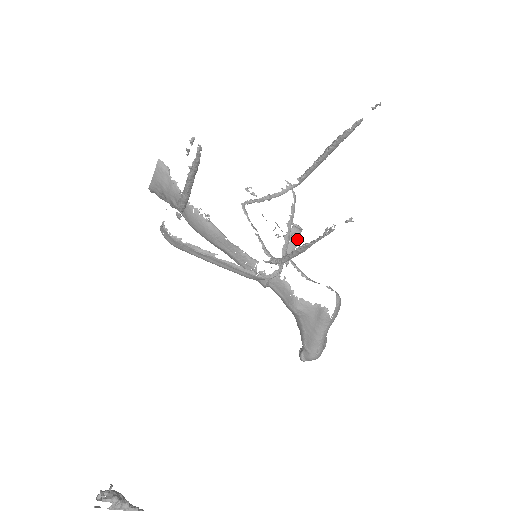
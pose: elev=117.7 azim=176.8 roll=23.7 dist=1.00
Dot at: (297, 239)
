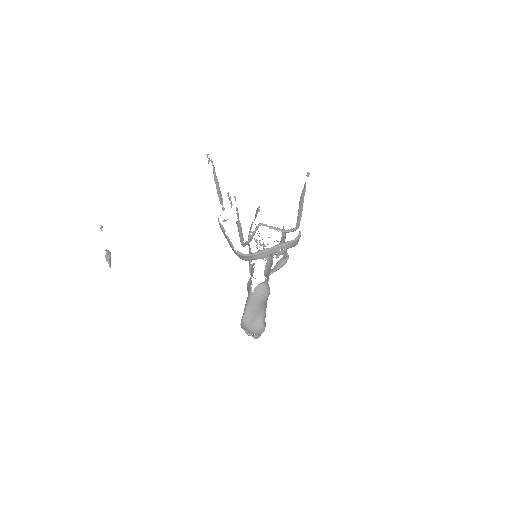
Dot at: (284, 261)
